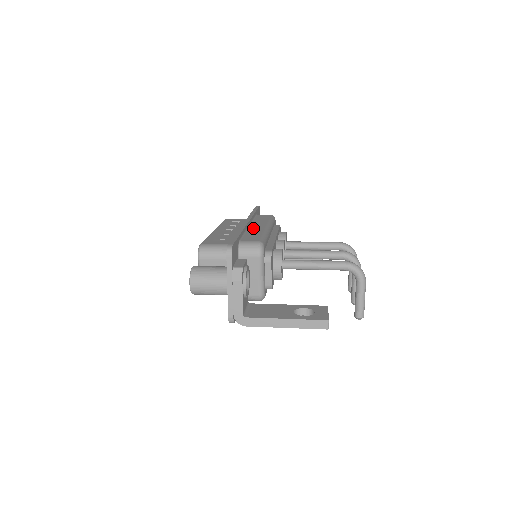
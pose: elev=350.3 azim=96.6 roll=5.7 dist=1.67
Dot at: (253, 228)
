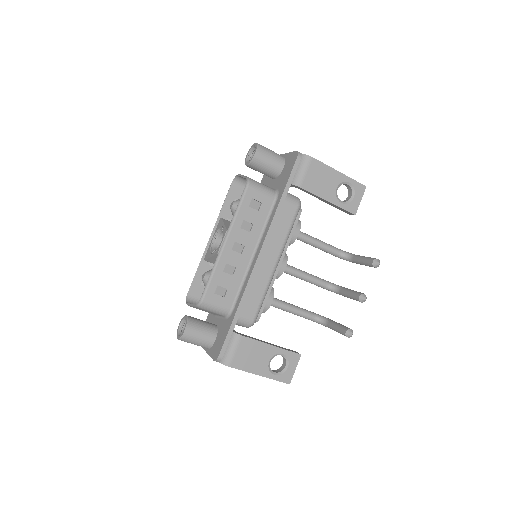
Dot at: occluded
